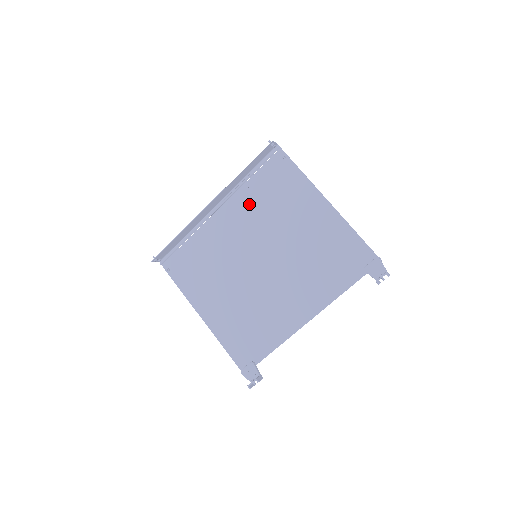
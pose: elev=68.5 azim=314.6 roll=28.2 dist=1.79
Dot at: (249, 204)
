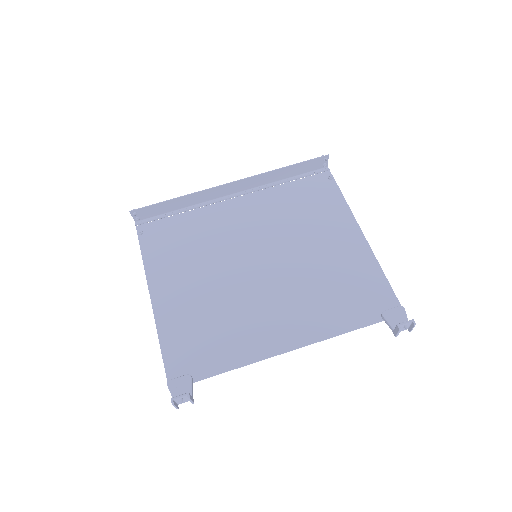
Dot at: (272, 205)
